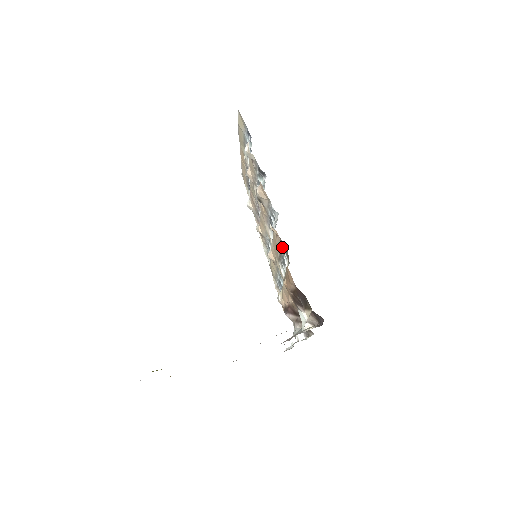
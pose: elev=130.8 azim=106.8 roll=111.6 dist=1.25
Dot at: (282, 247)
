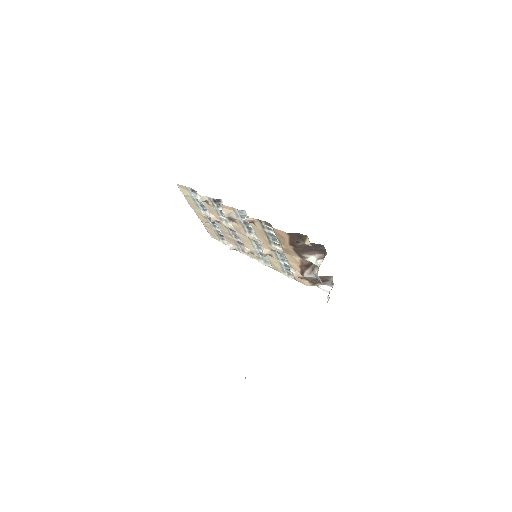
Dot at: (263, 226)
